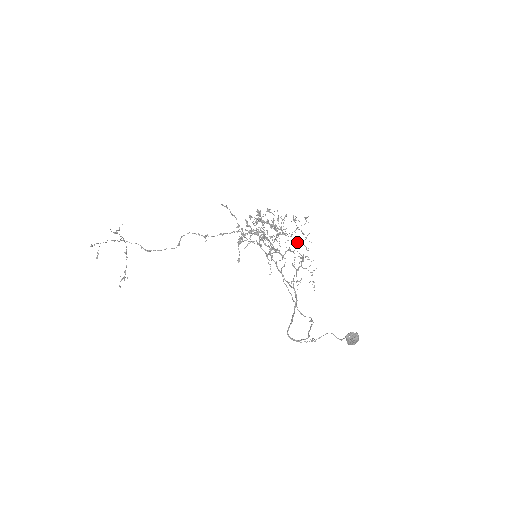
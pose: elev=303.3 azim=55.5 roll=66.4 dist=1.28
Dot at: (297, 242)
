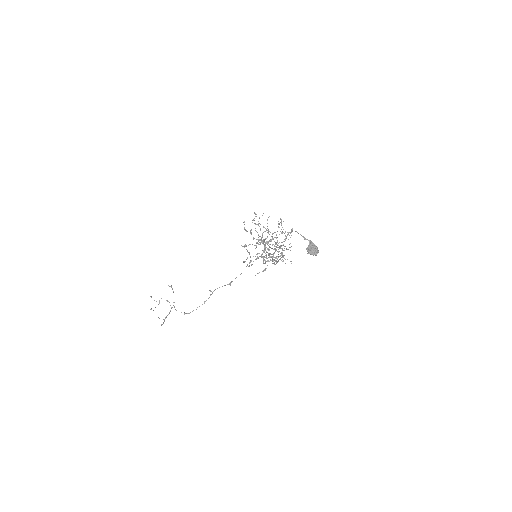
Dot at: occluded
